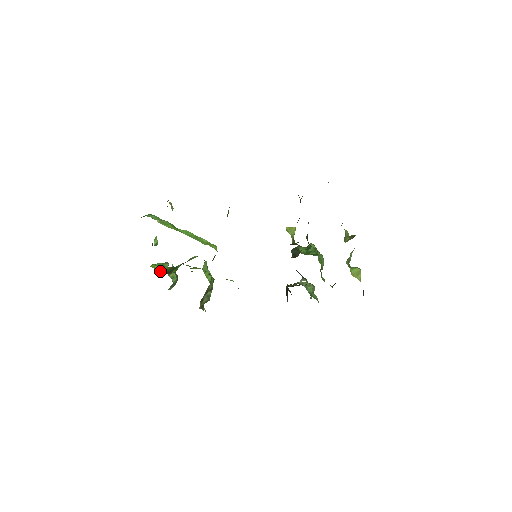
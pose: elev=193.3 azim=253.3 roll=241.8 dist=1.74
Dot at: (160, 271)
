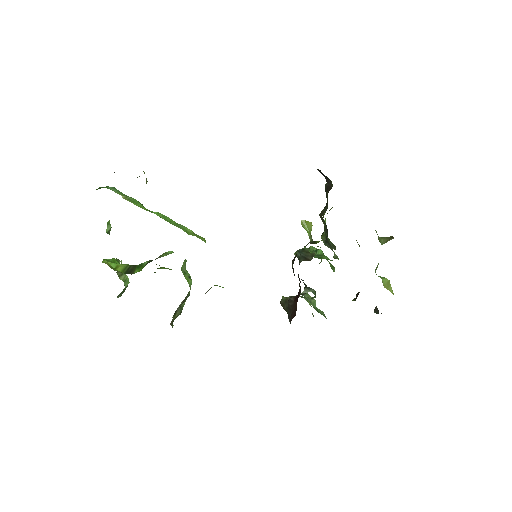
Dot at: (116, 269)
